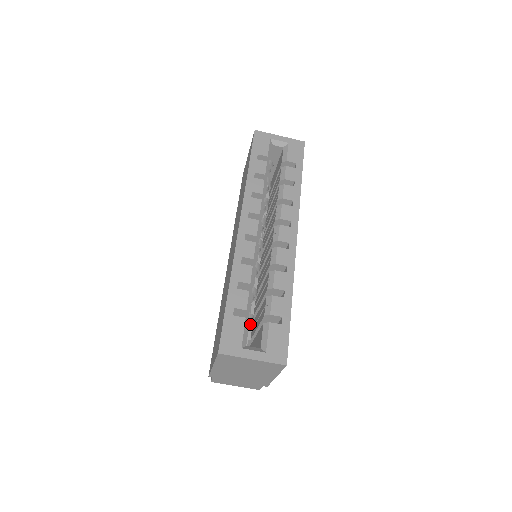
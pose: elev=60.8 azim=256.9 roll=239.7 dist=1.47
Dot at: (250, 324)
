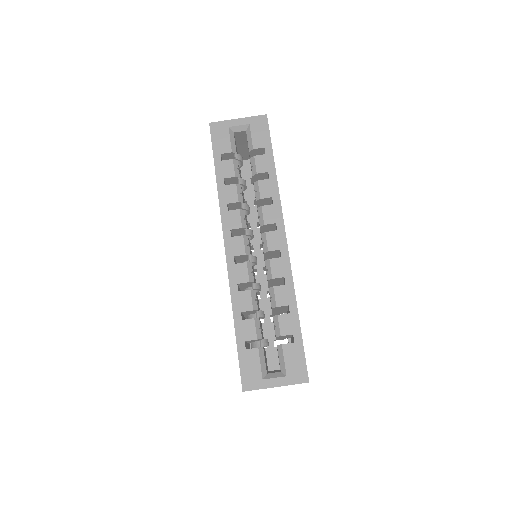
Dot at: occluded
